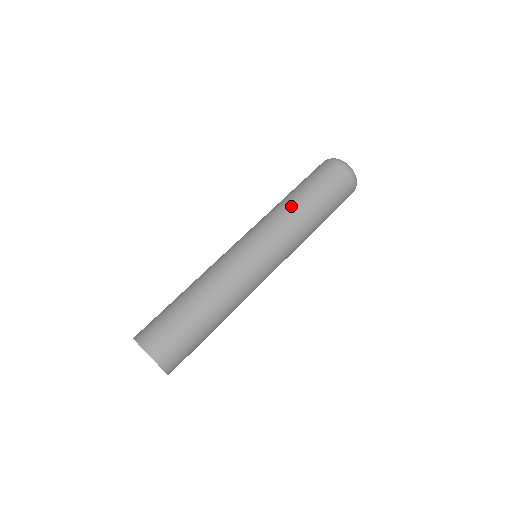
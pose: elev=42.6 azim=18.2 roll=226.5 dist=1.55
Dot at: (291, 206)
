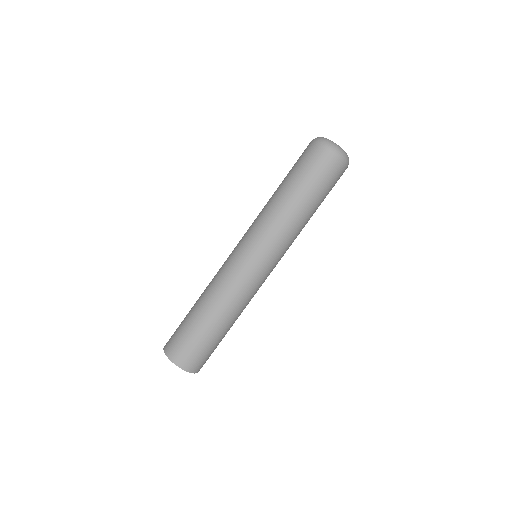
Dot at: (292, 215)
